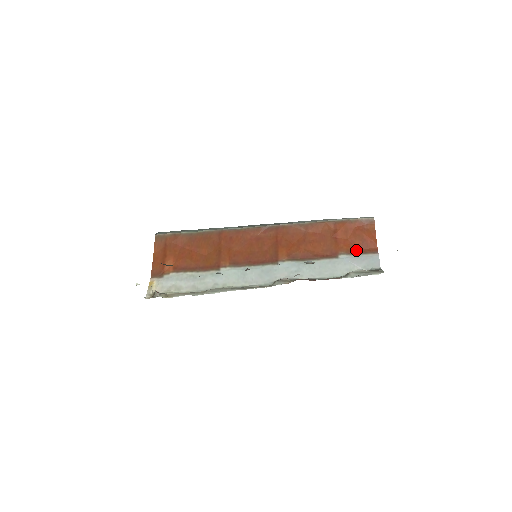
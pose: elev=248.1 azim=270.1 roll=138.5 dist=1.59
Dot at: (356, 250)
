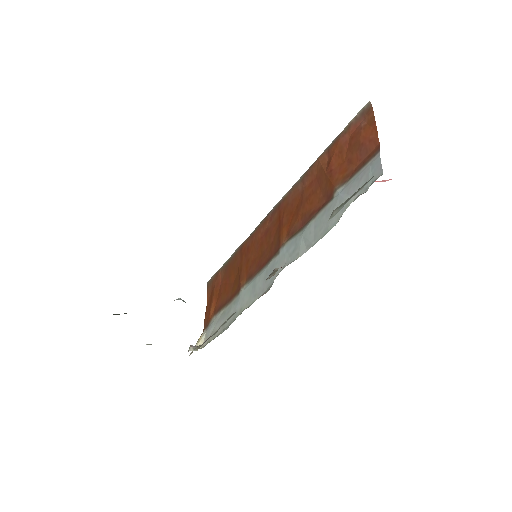
Dot at: (354, 170)
